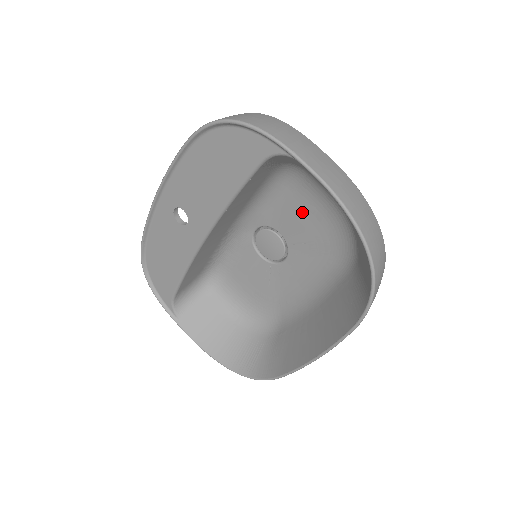
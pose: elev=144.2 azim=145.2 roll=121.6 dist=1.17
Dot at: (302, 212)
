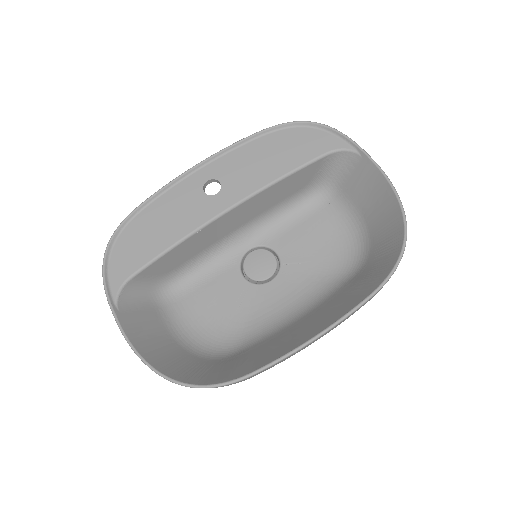
Dot at: (311, 234)
